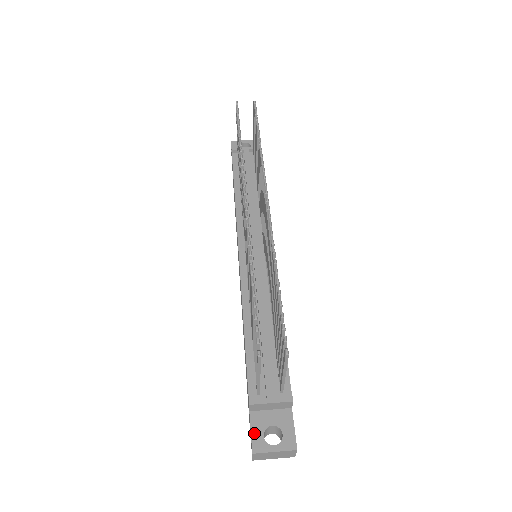
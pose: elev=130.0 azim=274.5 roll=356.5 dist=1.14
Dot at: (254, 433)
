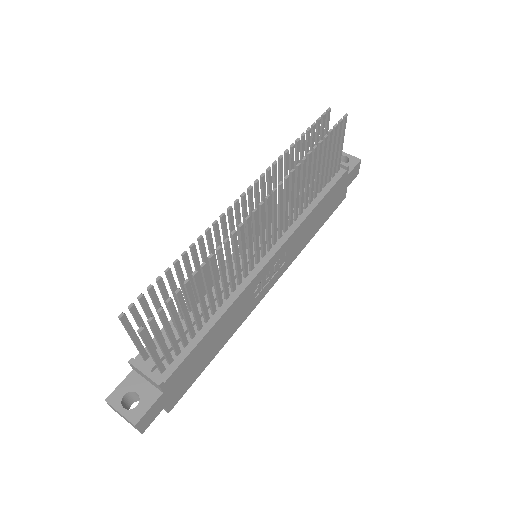
Dot at: (120, 387)
